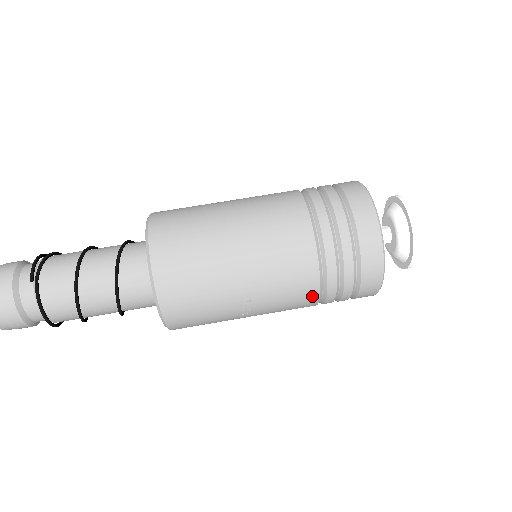
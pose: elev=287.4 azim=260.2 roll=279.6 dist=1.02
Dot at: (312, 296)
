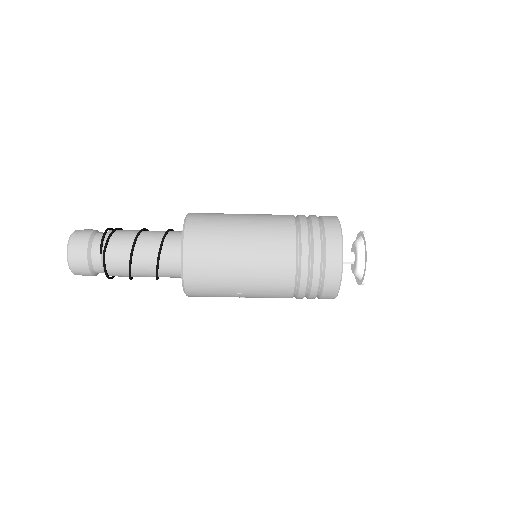
Dot at: (287, 297)
